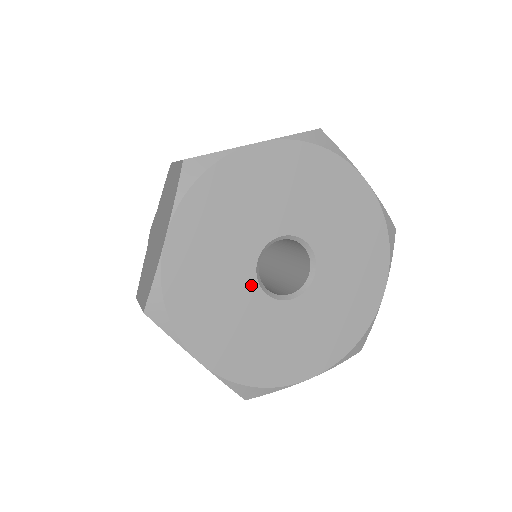
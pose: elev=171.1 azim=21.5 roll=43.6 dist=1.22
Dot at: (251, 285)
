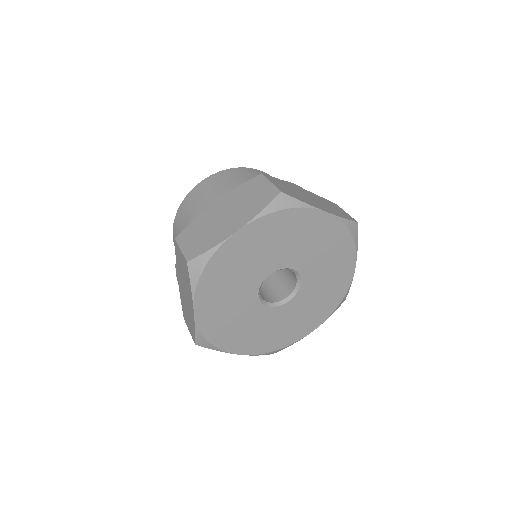
Dot at: (255, 285)
